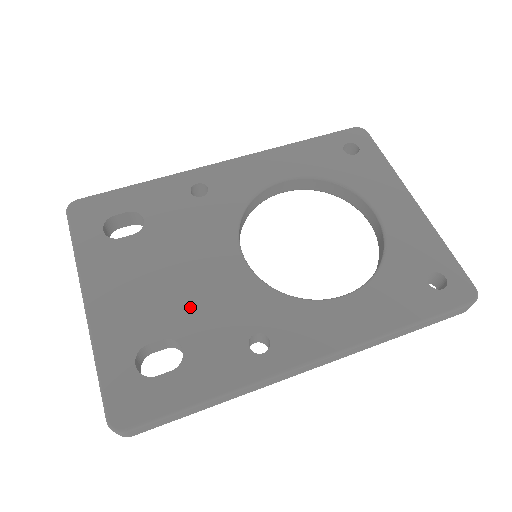
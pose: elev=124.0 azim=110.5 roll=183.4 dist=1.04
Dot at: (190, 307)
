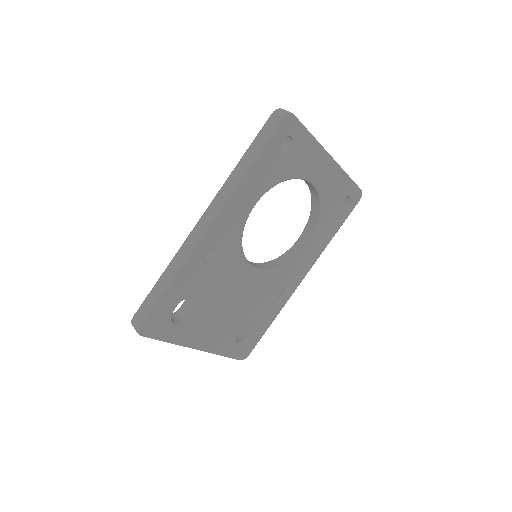
Dot at: (245, 308)
